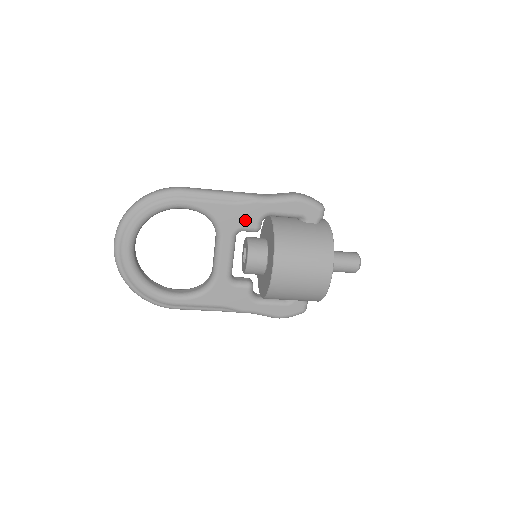
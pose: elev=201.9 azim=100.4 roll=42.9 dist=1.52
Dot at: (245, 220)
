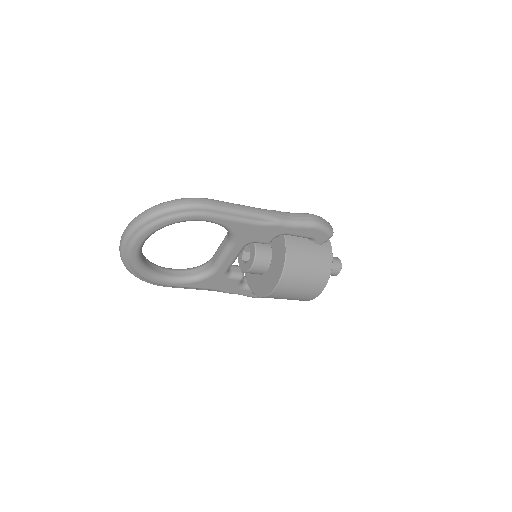
Dot at: (261, 237)
